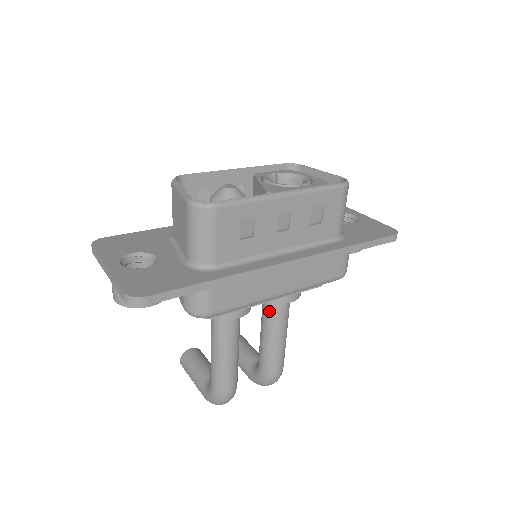
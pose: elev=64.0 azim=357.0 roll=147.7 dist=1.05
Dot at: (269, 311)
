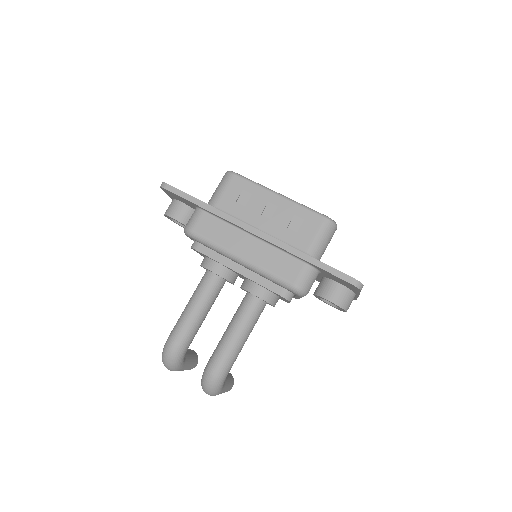
Dot at: (241, 304)
